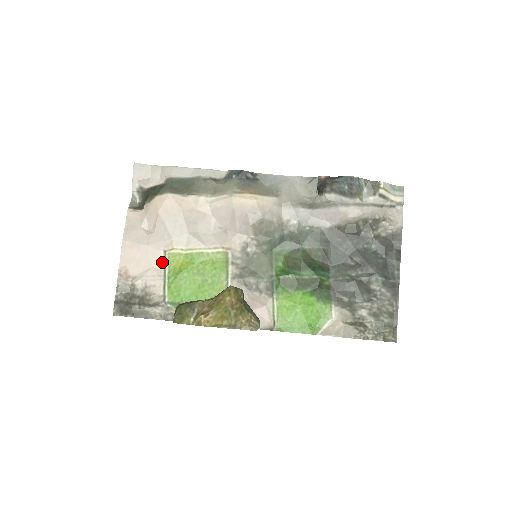
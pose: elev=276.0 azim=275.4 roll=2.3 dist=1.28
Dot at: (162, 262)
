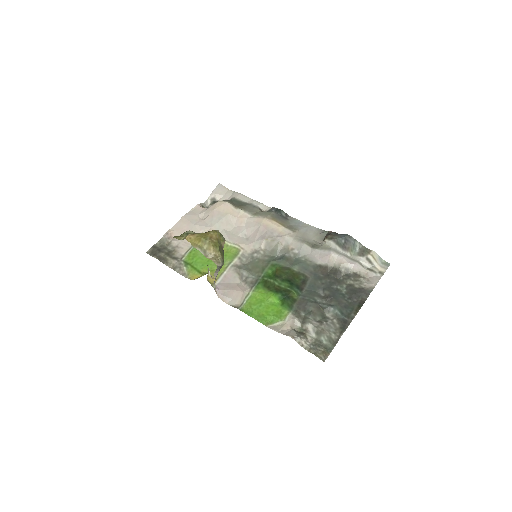
Dot at: occluded
